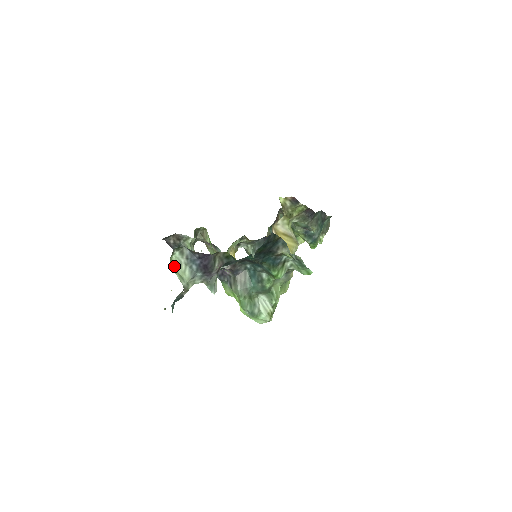
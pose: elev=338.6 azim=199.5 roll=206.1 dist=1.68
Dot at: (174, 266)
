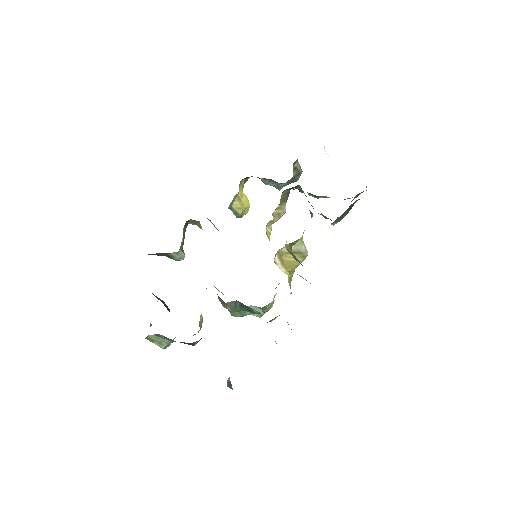
Dot at: (151, 339)
